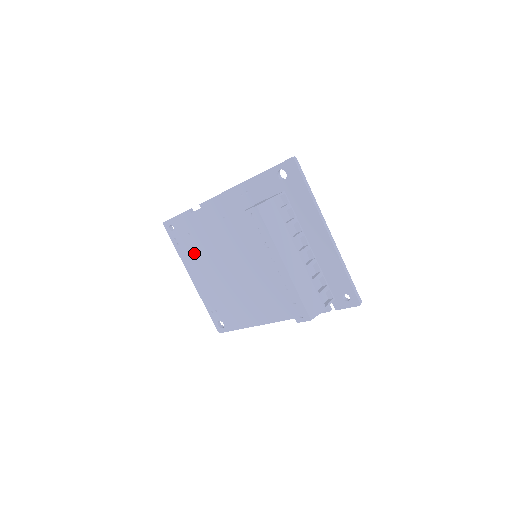
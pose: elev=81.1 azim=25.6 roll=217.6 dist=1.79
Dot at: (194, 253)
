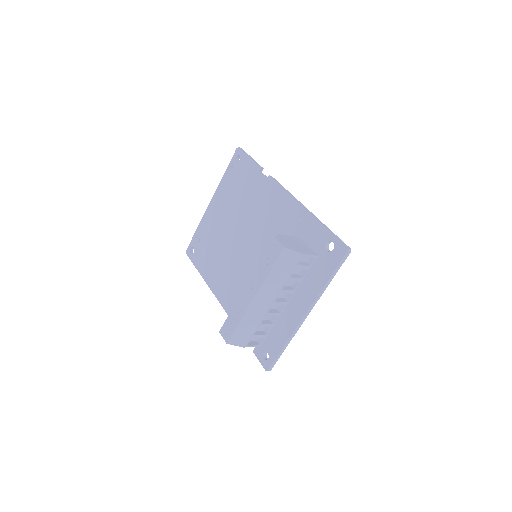
Dot at: (230, 193)
